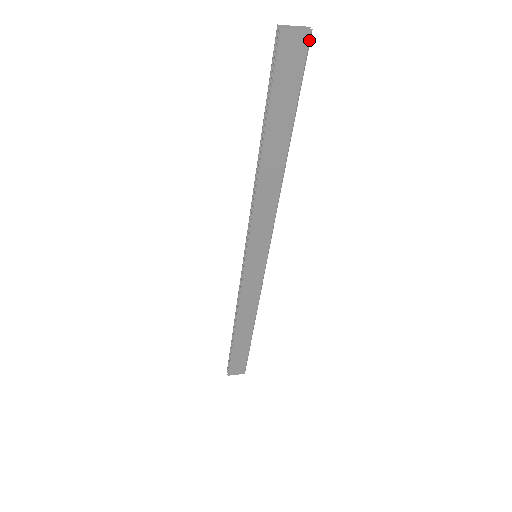
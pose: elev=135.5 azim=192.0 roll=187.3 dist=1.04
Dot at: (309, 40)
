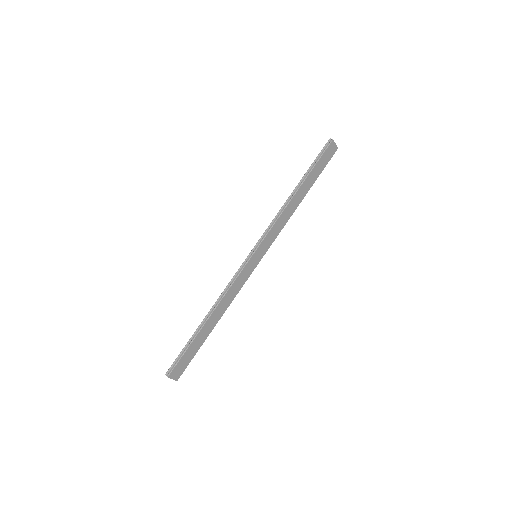
Dot at: occluded
